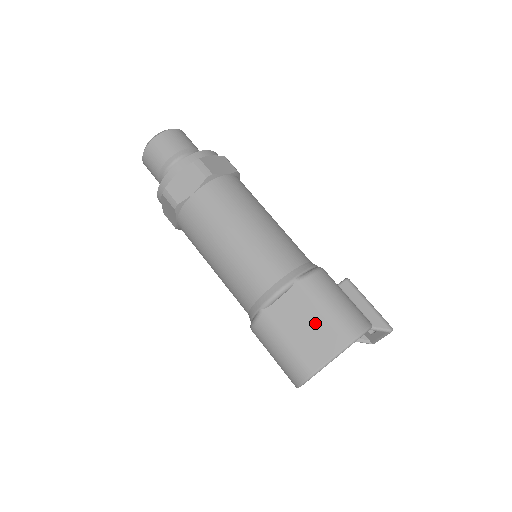
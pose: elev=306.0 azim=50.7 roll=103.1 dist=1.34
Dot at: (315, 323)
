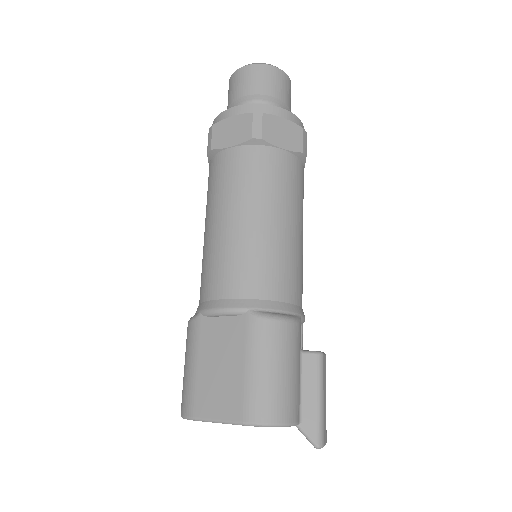
Dot at: (231, 371)
